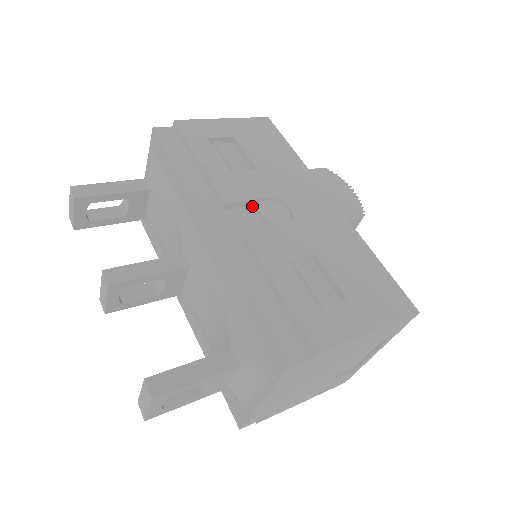
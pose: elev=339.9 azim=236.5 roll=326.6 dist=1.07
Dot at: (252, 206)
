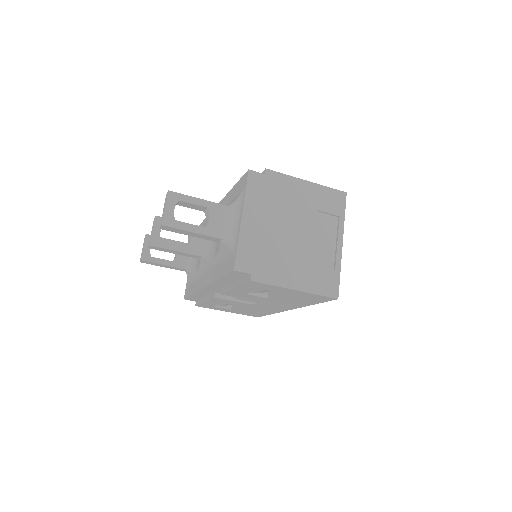
Dot at: occluded
